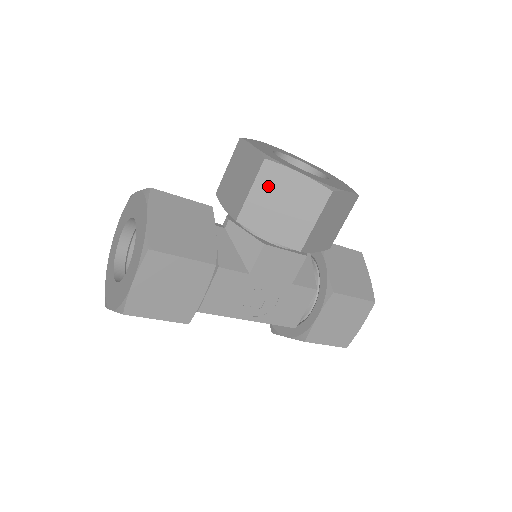
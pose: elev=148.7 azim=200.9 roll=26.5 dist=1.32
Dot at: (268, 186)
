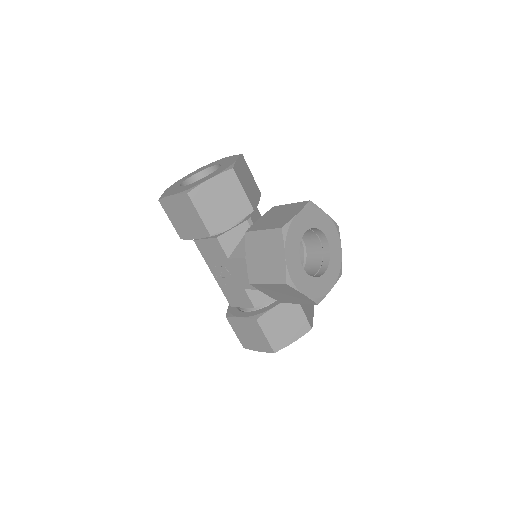
Dot at: (270, 240)
